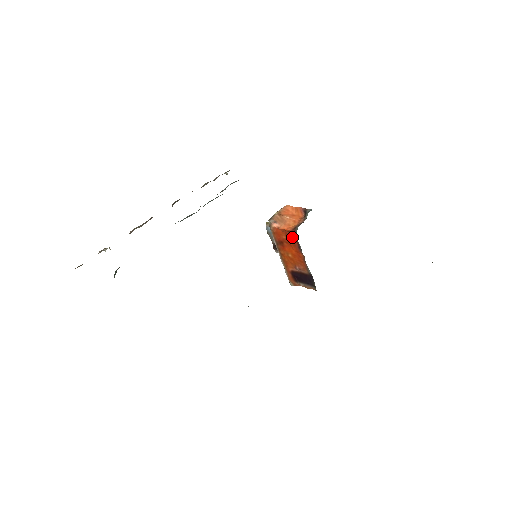
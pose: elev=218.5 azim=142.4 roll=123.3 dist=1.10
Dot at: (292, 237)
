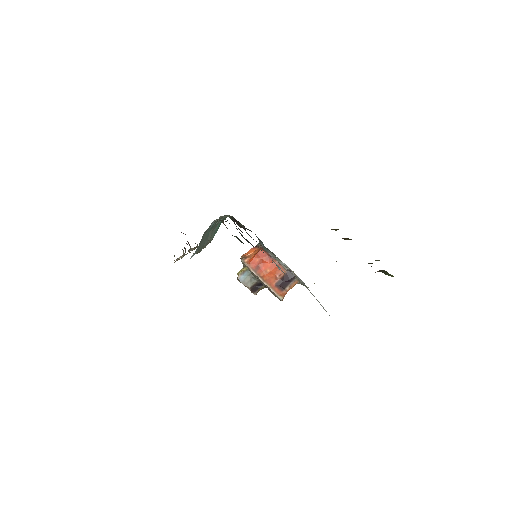
Dot at: (262, 254)
